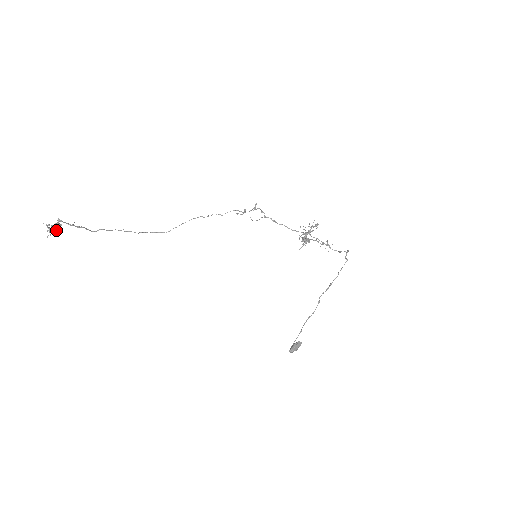
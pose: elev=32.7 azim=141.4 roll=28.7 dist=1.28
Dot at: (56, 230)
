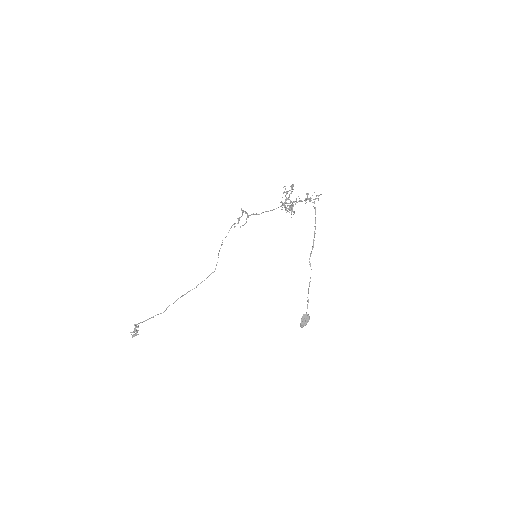
Dot at: occluded
